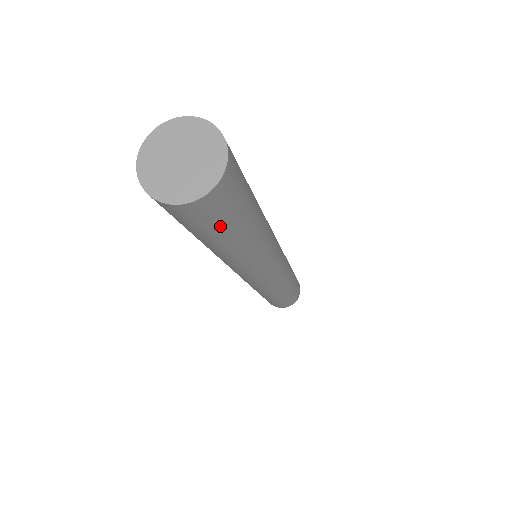
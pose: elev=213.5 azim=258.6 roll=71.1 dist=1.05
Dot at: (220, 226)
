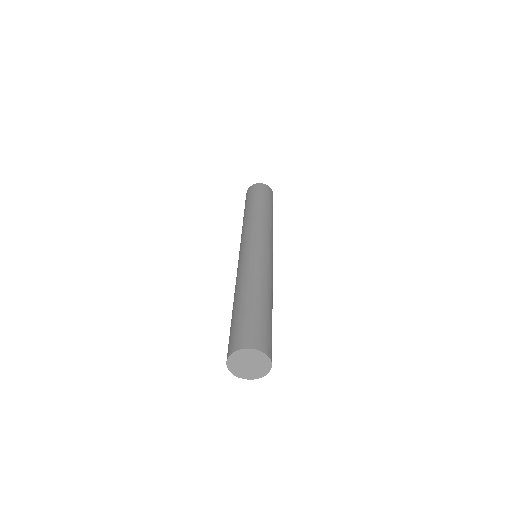
Dot at: occluded
